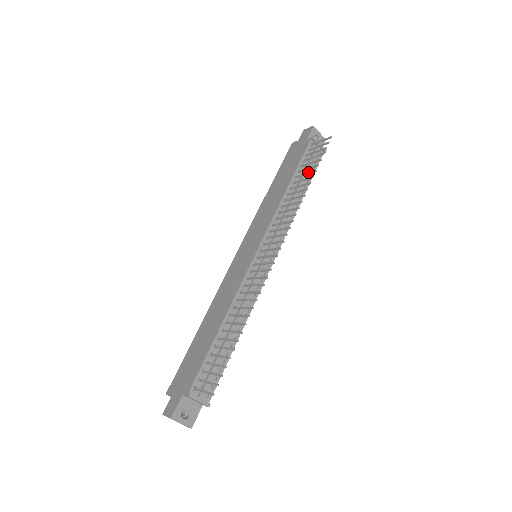
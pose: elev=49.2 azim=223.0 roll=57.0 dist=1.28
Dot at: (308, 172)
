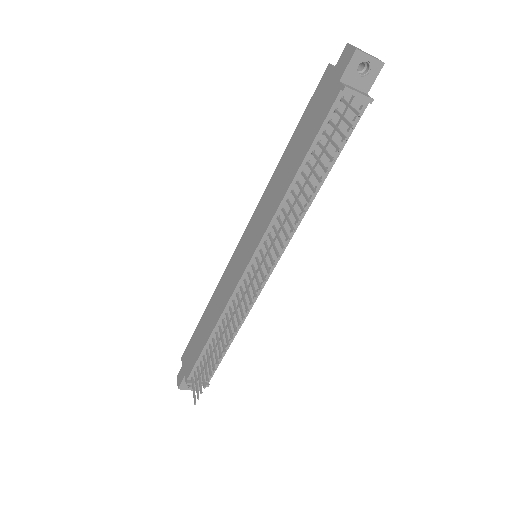
Dot at: (315, 174)
